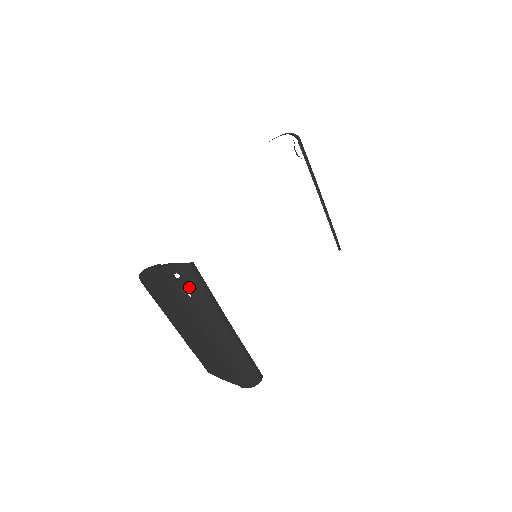
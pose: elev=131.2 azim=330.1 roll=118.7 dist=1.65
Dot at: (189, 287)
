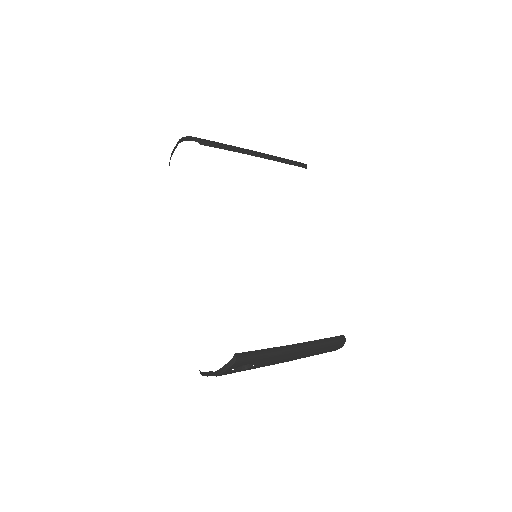
Dot at: occluded
